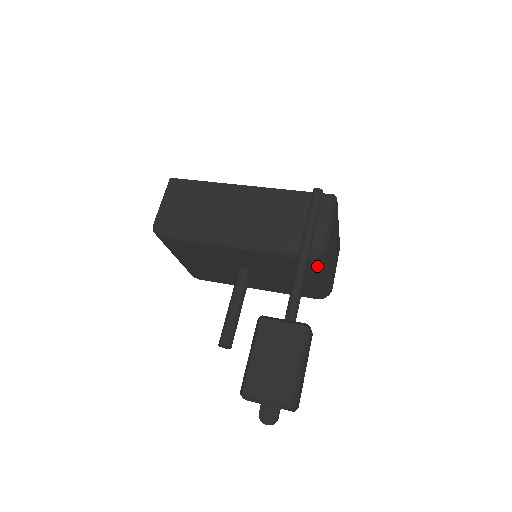
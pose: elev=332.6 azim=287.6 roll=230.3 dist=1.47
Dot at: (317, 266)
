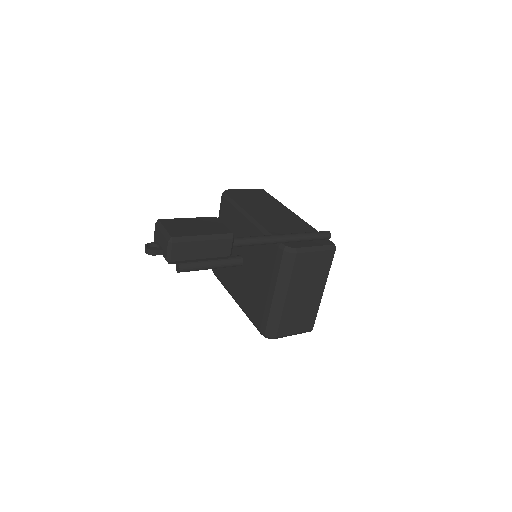
Dot at: (280, 265)
